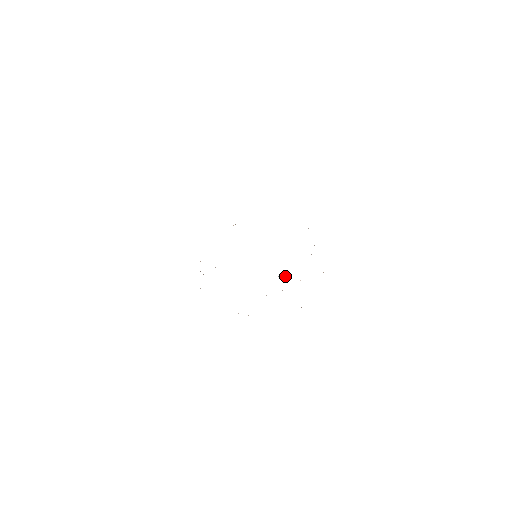
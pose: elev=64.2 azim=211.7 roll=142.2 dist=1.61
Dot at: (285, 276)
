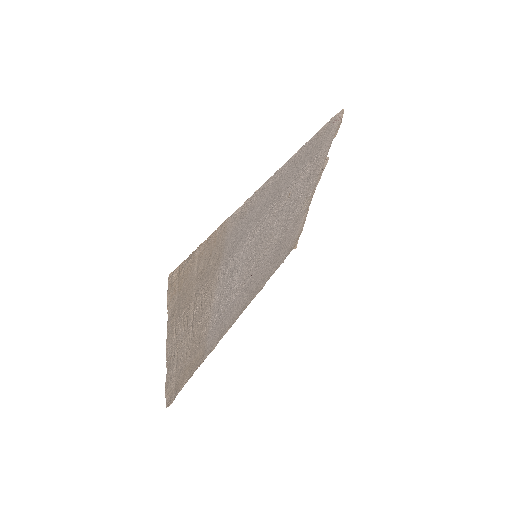
Dot at: (306, 176)
